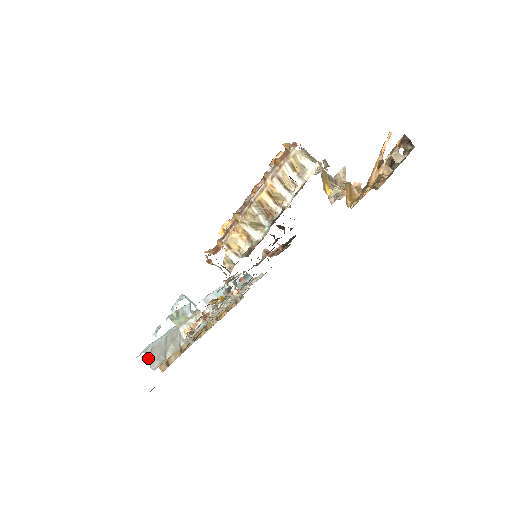
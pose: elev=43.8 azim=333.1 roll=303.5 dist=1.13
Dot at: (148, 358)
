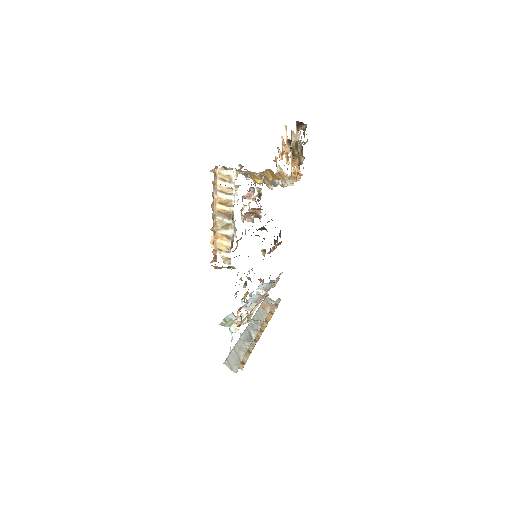
Dot at: (228, 366)
